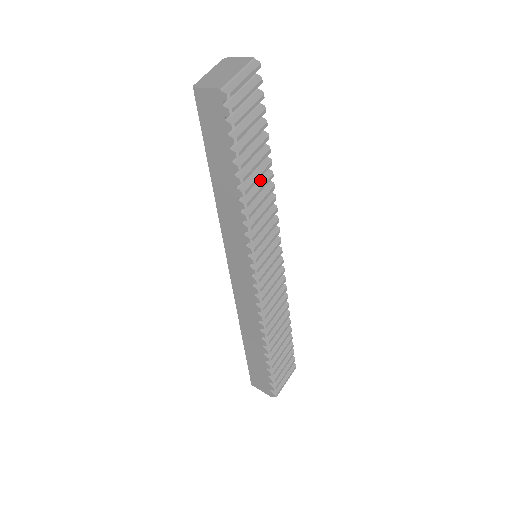
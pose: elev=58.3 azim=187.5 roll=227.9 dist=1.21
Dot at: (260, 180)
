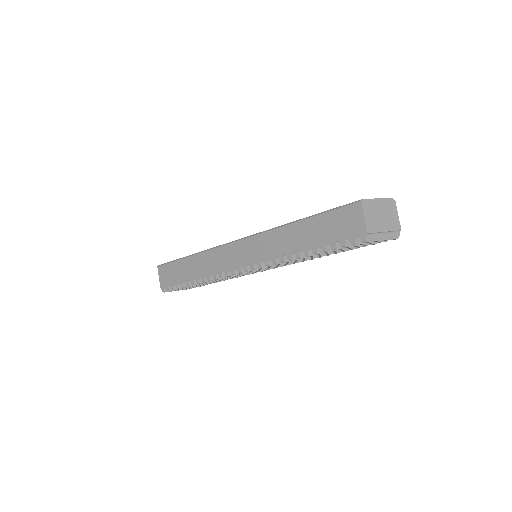
Dot at: occluded
